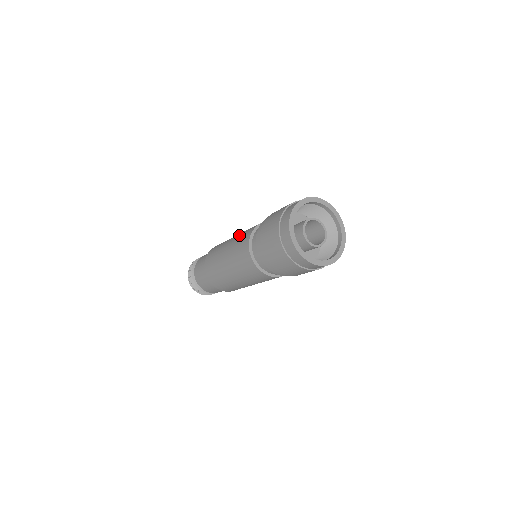
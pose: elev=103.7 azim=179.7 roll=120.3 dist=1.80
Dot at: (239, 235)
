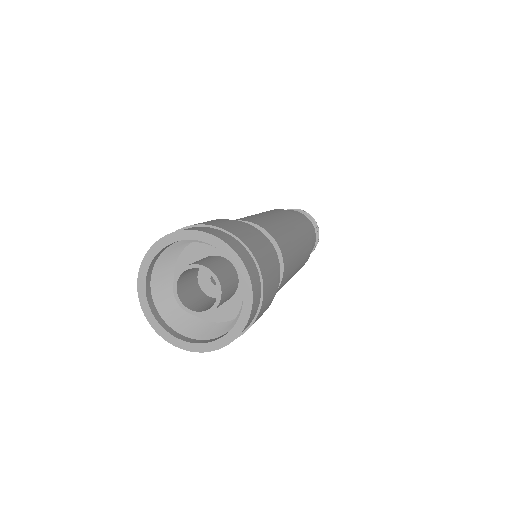
Dot at: occluded
